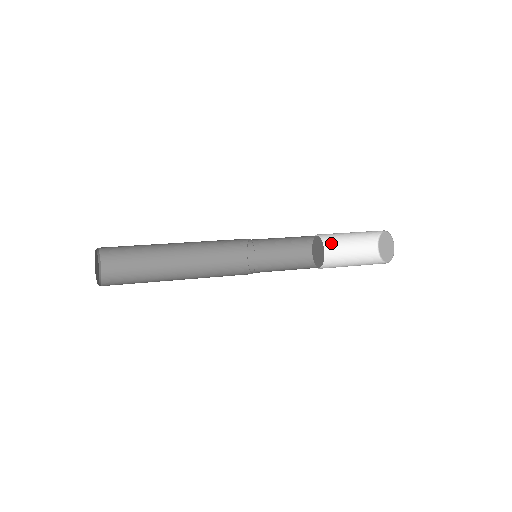
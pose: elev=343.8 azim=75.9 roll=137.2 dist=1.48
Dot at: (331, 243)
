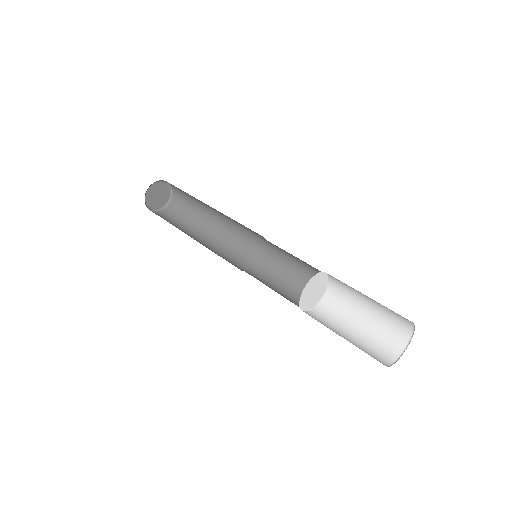
Dot at: occluded
